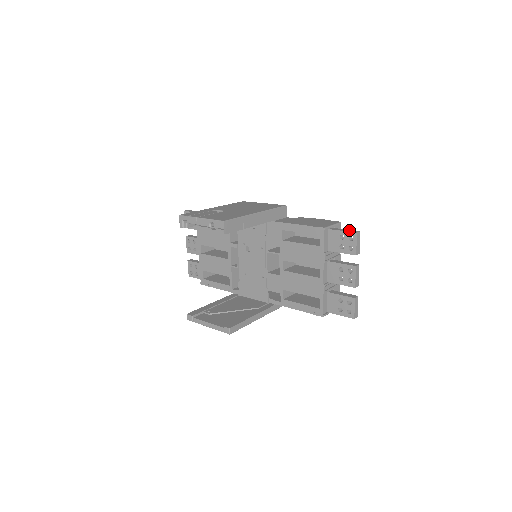
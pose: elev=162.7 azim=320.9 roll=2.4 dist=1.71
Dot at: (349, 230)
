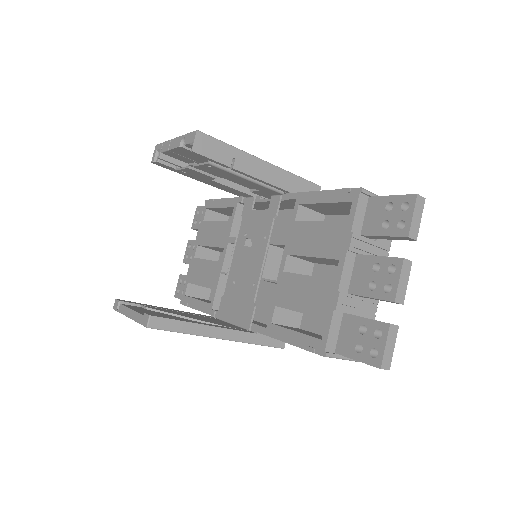
Dot at: occluded
